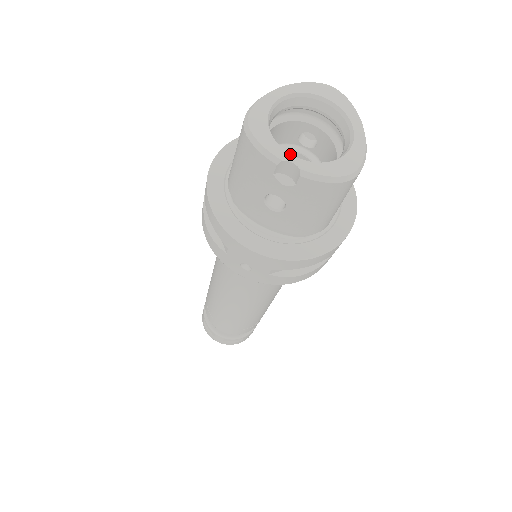
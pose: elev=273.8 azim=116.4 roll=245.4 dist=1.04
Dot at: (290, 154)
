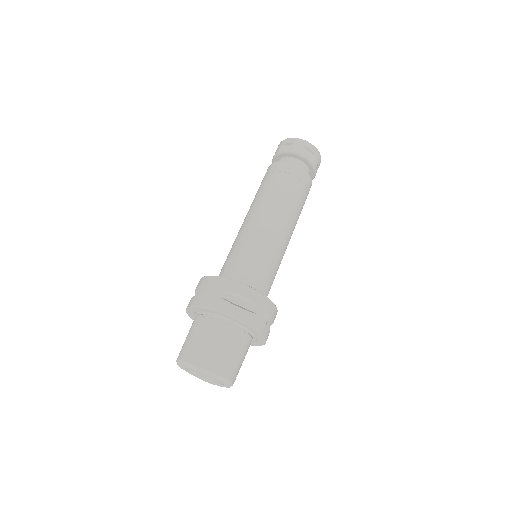
Dot at: (187, 371)
